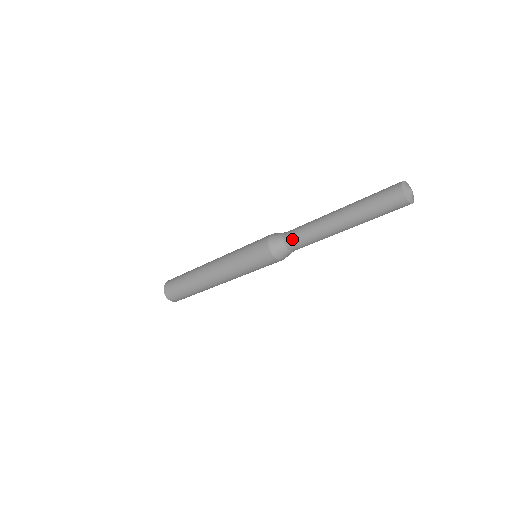
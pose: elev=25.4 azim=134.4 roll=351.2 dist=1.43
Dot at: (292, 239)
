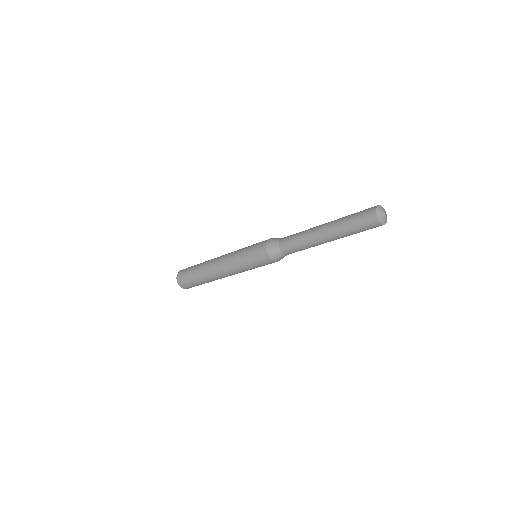
Dot at: (285, 241)
